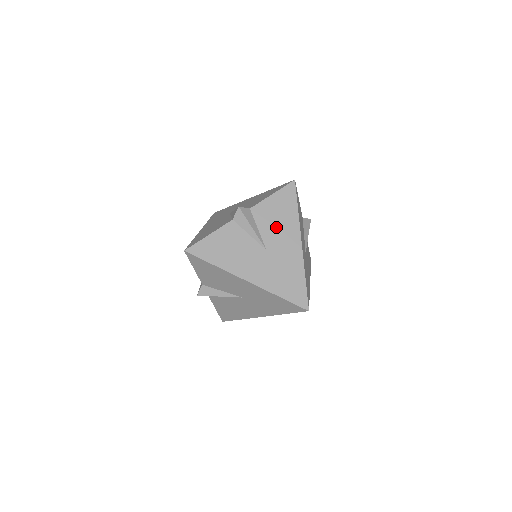
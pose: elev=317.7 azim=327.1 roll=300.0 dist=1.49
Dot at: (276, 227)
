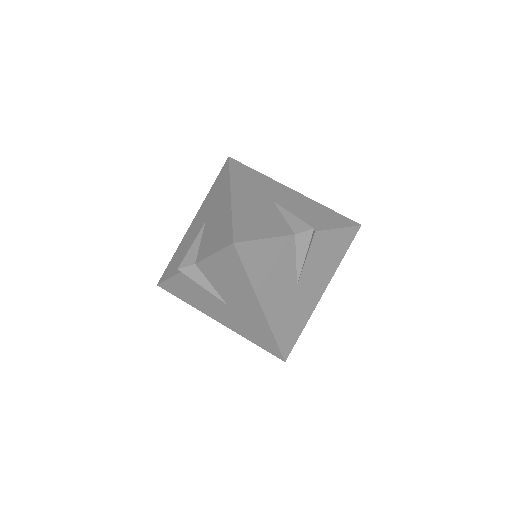
Dot at: (319, 265)
